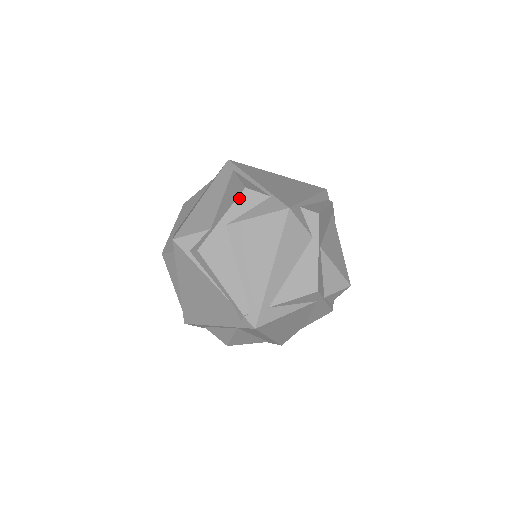
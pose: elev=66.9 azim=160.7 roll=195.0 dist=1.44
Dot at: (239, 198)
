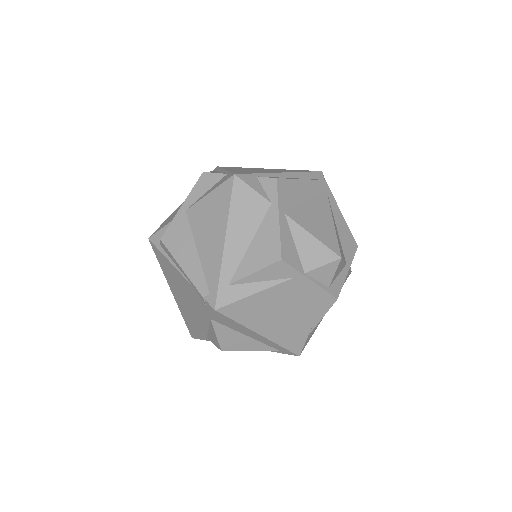
Dot at: (198, 183)
